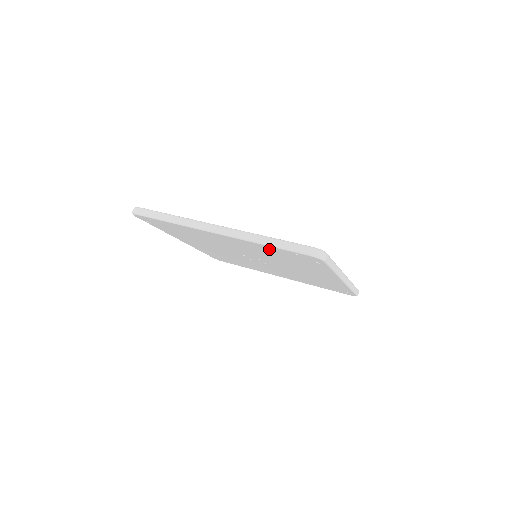
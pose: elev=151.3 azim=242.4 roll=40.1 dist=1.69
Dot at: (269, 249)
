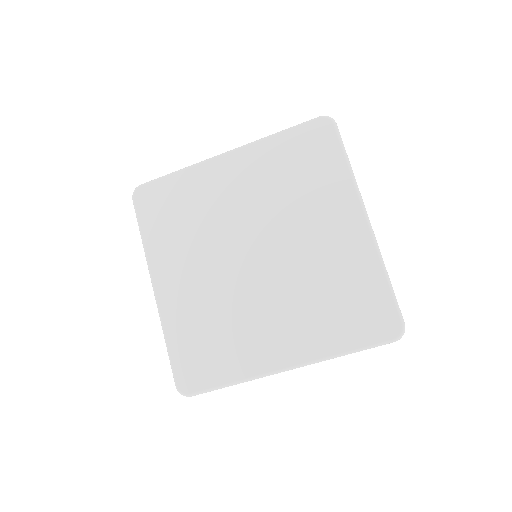
Dot at: occluded
